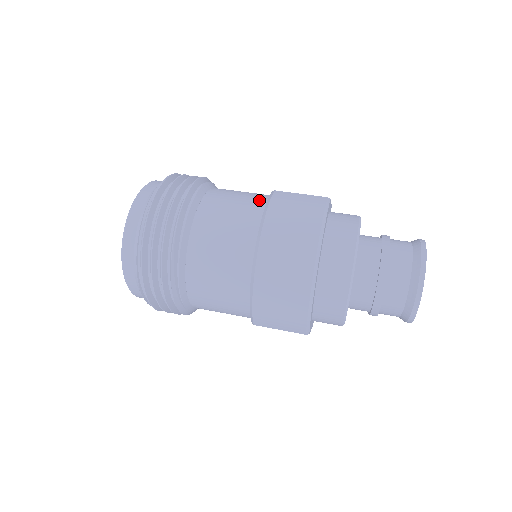
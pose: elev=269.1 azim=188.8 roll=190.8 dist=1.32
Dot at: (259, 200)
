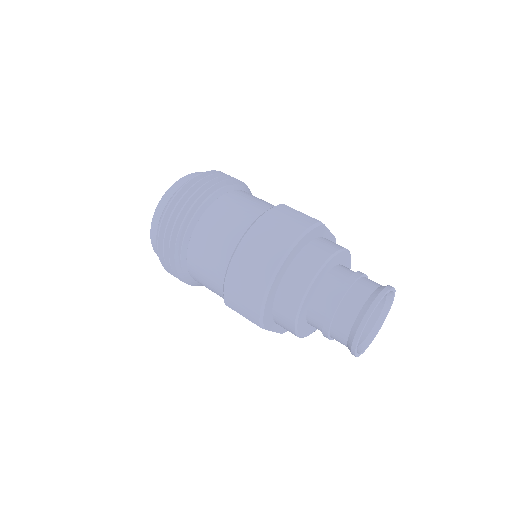
Dot at: (268, 208)
